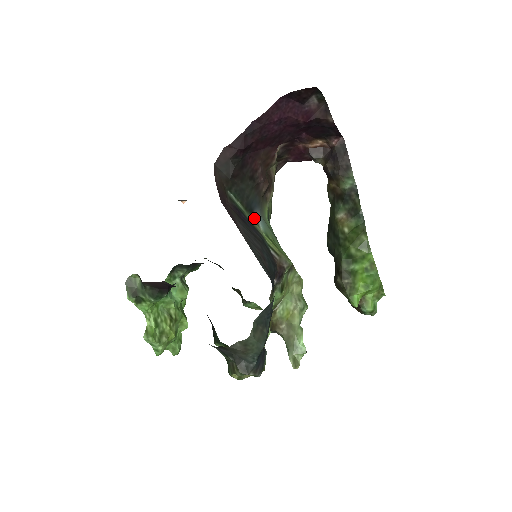
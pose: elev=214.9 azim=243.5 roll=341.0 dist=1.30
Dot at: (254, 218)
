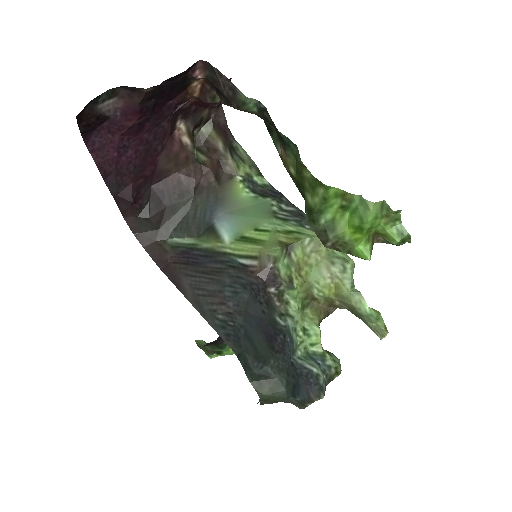
Dot at: (213, 235)
